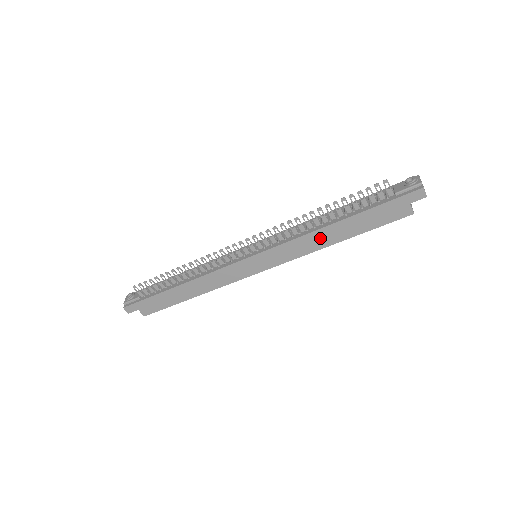
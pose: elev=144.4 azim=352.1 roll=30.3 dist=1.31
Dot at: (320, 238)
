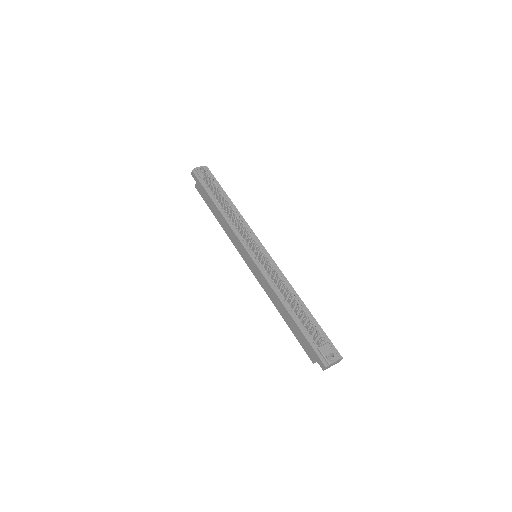
Dot at: (277, 302)
